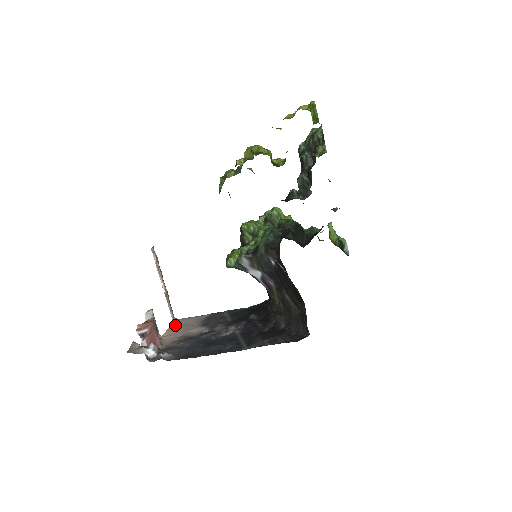
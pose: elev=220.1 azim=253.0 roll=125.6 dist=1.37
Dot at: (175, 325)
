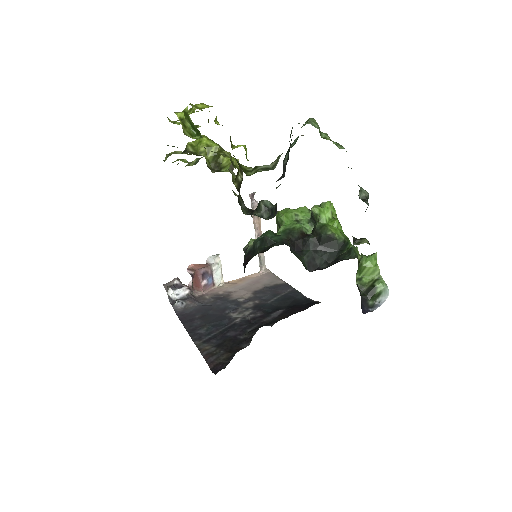
Dot at: (255, 276)
